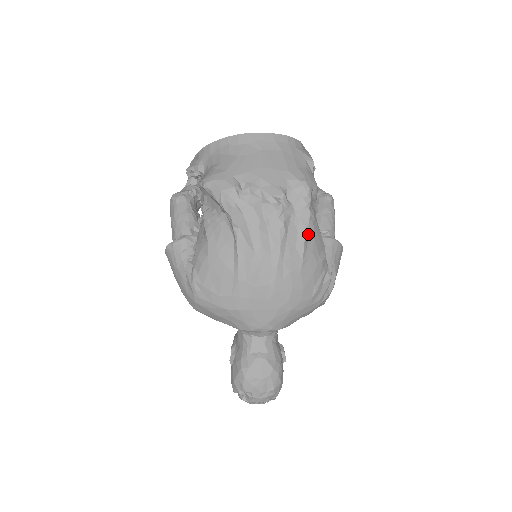
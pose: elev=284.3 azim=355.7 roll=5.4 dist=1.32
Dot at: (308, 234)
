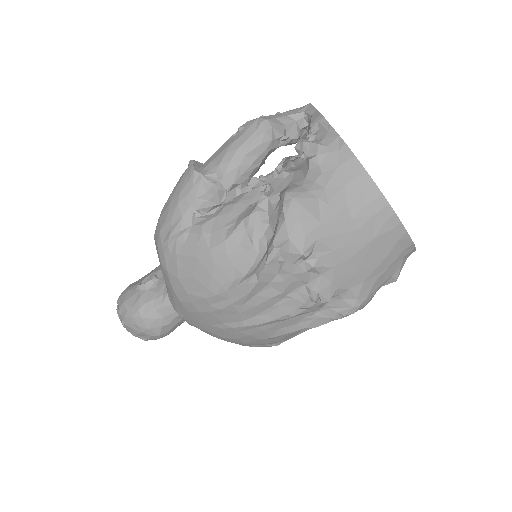
Dot at: occluded
